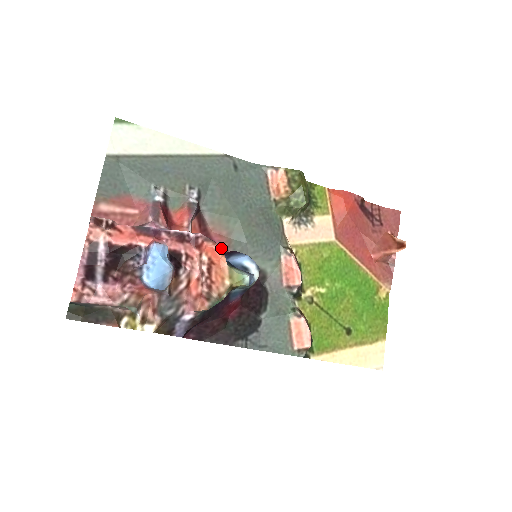
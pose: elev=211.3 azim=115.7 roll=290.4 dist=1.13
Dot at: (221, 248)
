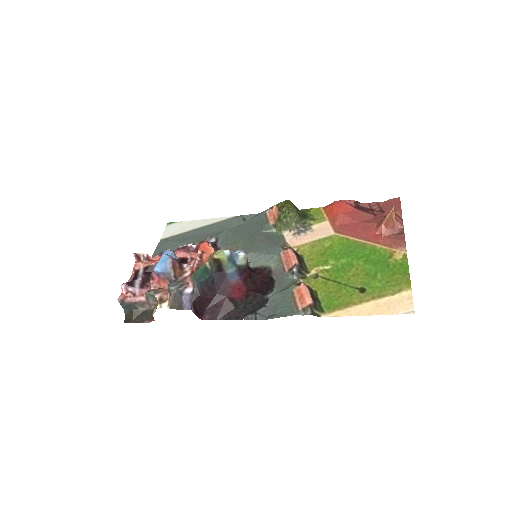
Dot at: (208, 242)
